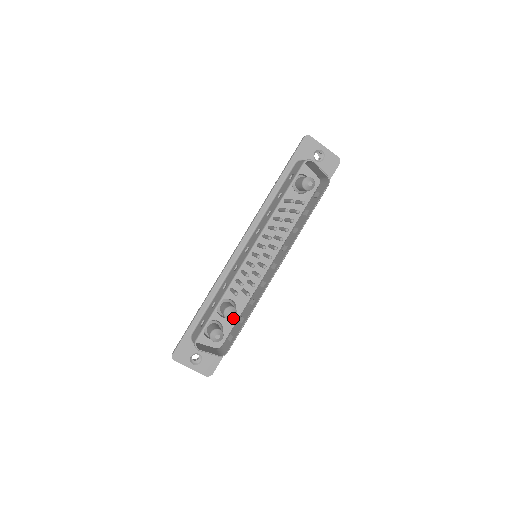
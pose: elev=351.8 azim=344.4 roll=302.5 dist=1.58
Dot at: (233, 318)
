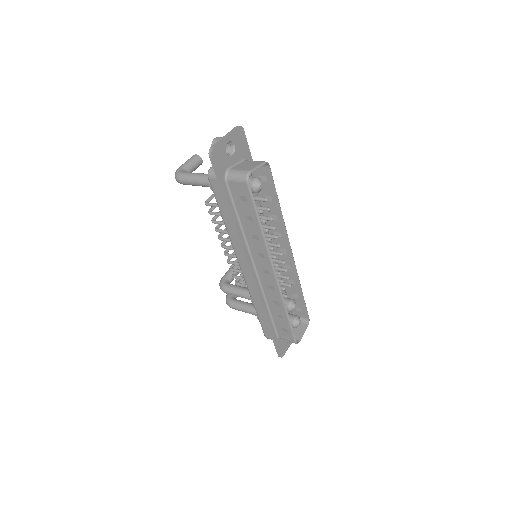
Dot at: occluded
